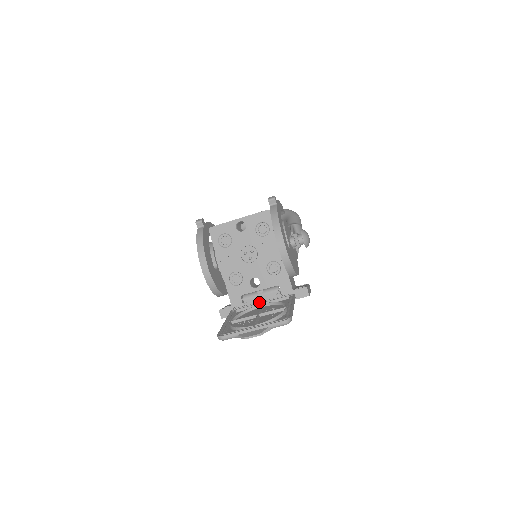
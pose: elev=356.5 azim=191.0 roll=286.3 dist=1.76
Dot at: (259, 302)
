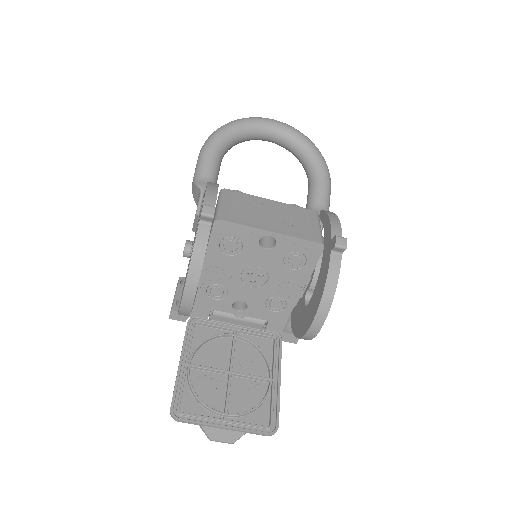
Dot at: (231, 324)
